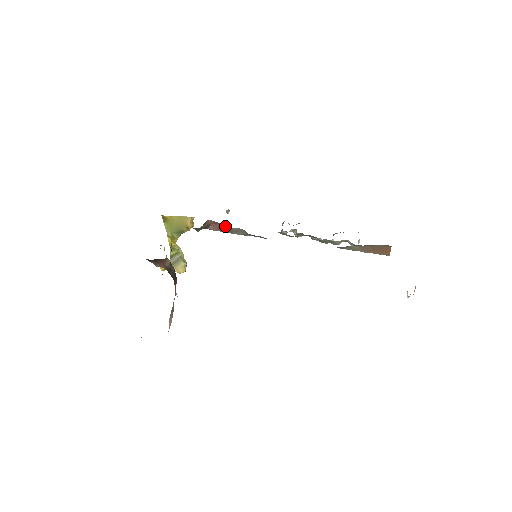
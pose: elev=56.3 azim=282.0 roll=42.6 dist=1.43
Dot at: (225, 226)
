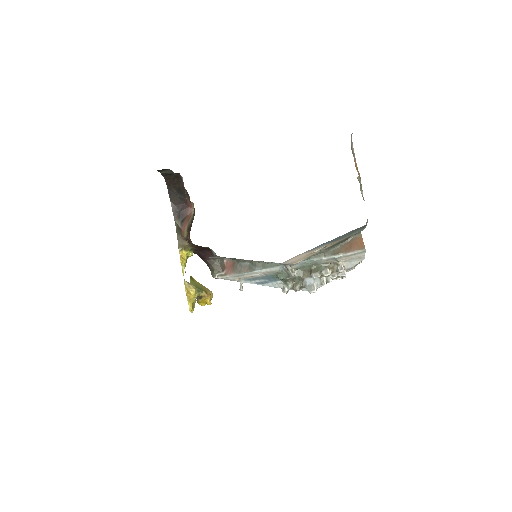
Dot at: (237, 263)
